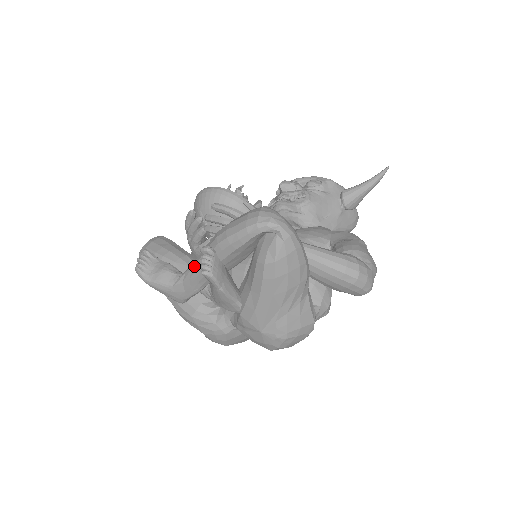
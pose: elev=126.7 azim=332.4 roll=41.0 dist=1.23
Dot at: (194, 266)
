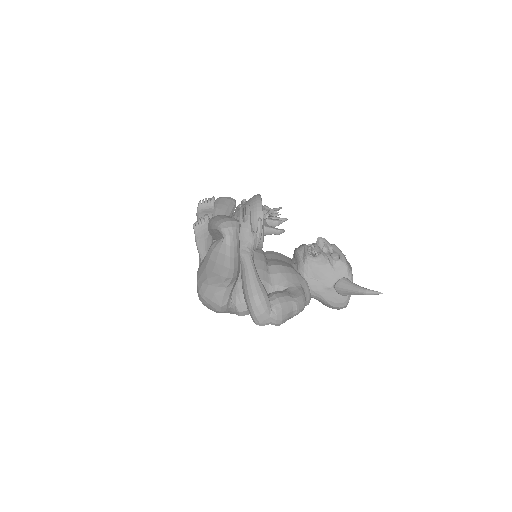
Dot at: occluded
